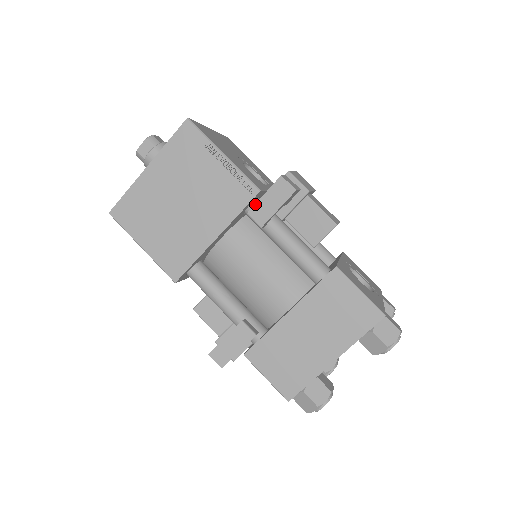
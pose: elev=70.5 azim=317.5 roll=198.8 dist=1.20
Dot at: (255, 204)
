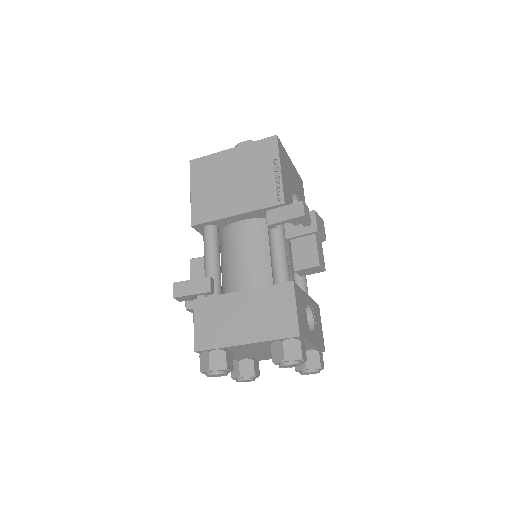
Dot at: (275, 208)
